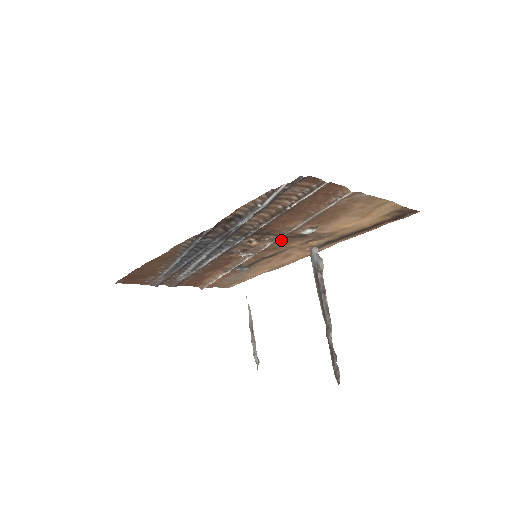
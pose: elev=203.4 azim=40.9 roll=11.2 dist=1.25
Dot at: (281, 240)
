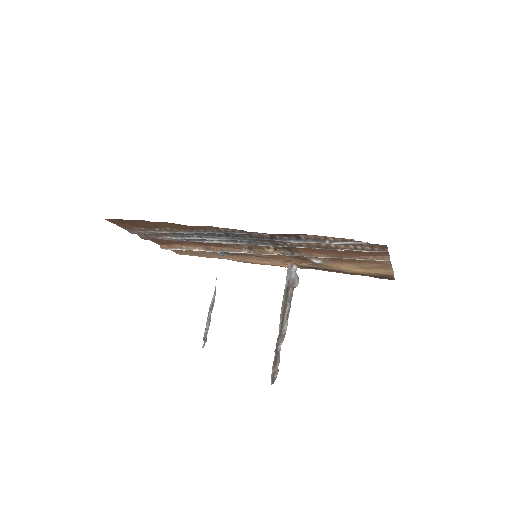
Dot at: occluded
